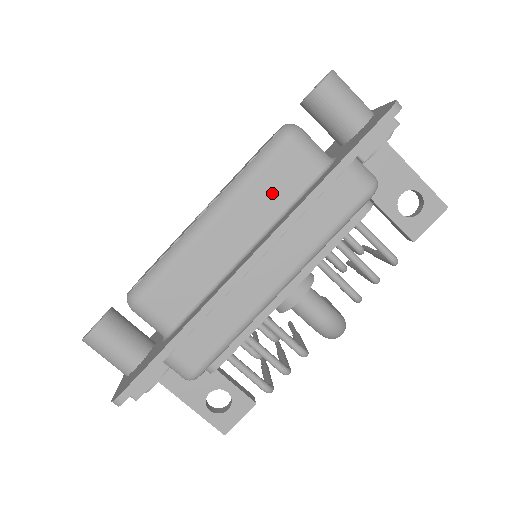
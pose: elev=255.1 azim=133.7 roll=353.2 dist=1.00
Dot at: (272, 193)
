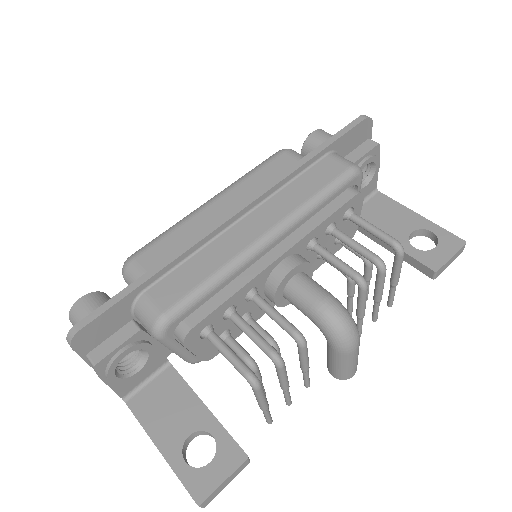
Dot at: (266, 182)
